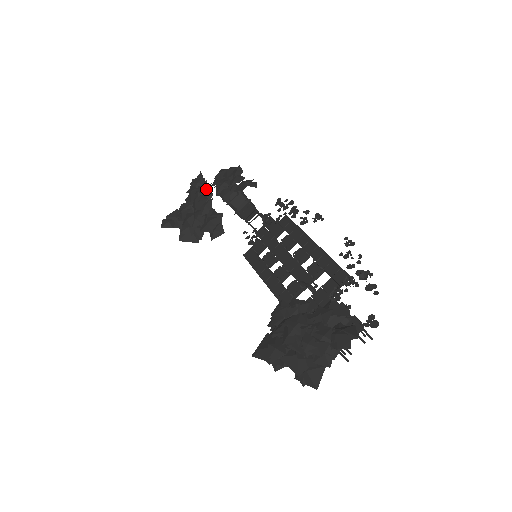
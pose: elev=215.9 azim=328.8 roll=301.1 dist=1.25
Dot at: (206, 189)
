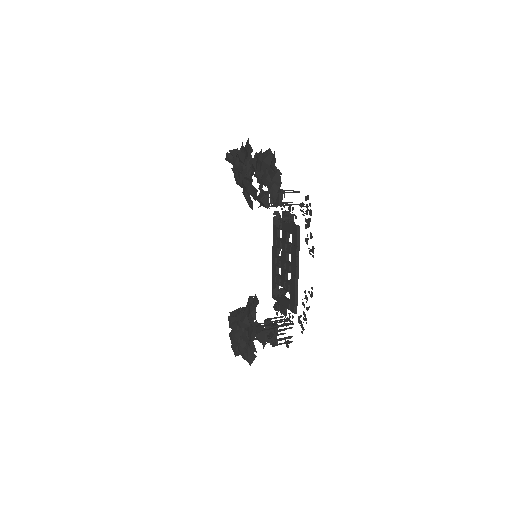
Dot at: (242, 175)
